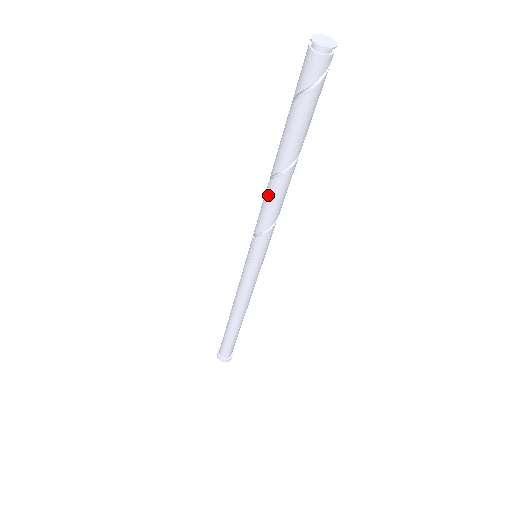
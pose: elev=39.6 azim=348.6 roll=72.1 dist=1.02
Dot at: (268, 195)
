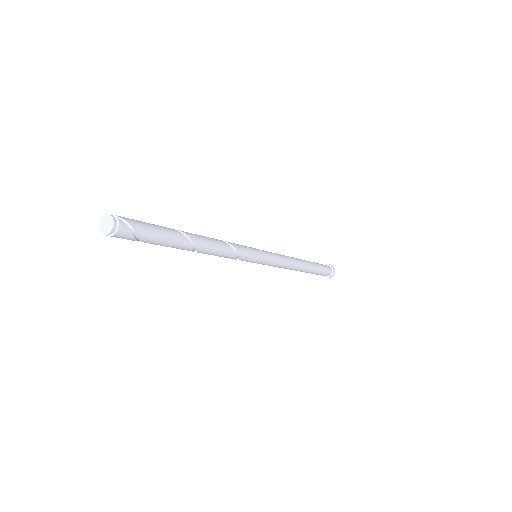
Dot at: occluded
